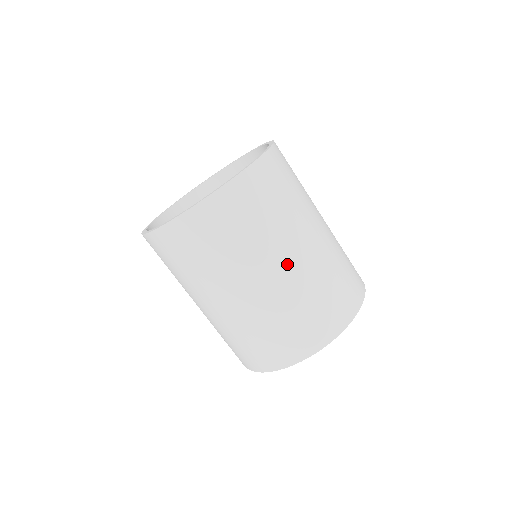
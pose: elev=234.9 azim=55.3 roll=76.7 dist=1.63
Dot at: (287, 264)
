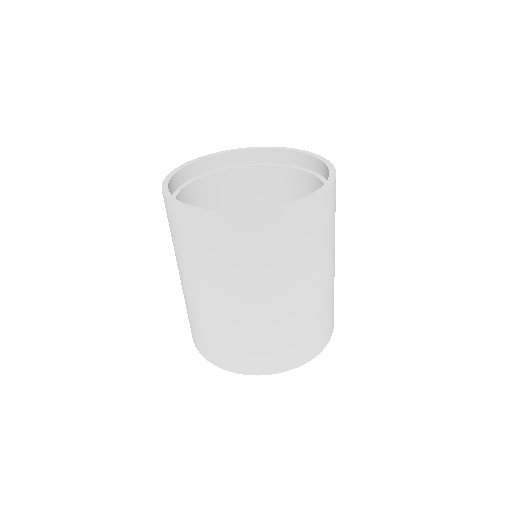
Dot at: (294, 297)
